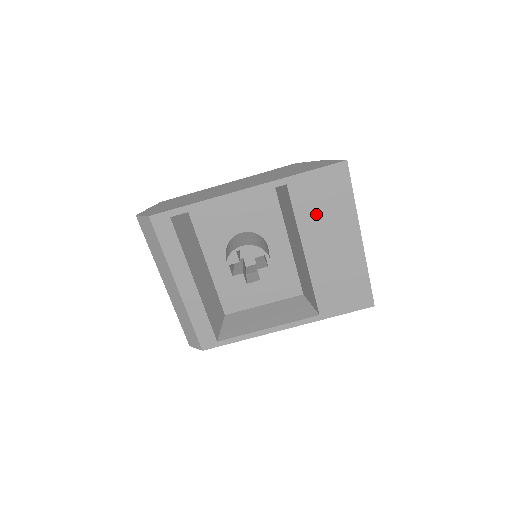
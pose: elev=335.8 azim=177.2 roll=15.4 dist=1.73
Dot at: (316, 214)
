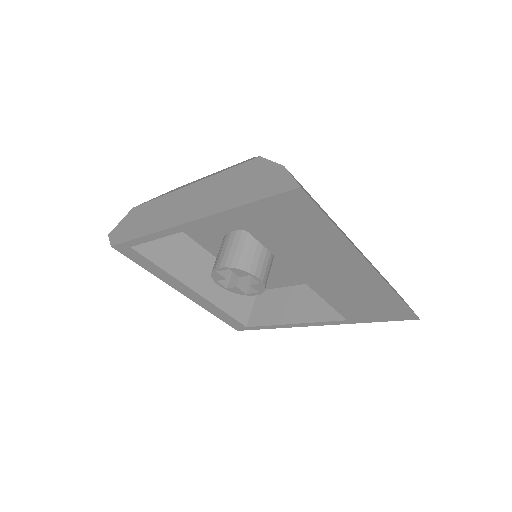
Dot at: (289, 242)
